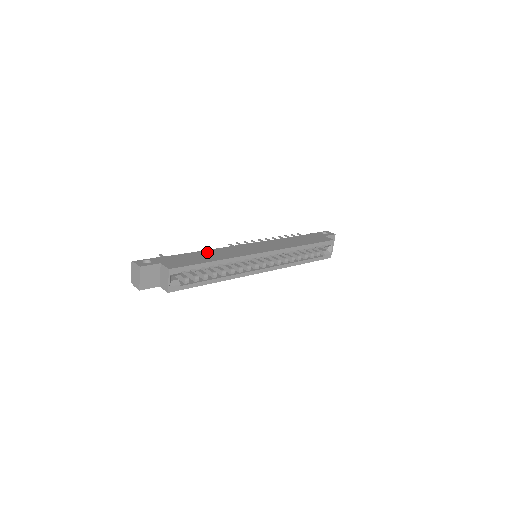
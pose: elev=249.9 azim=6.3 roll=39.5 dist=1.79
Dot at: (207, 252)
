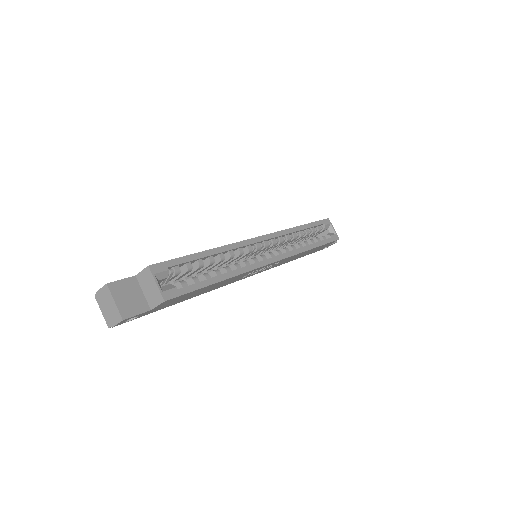
Dot at: occluded
